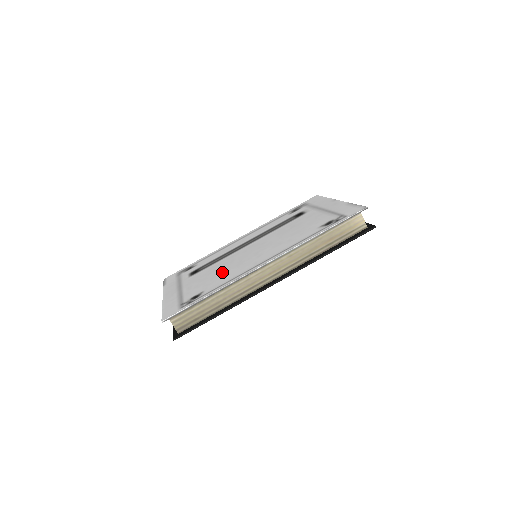
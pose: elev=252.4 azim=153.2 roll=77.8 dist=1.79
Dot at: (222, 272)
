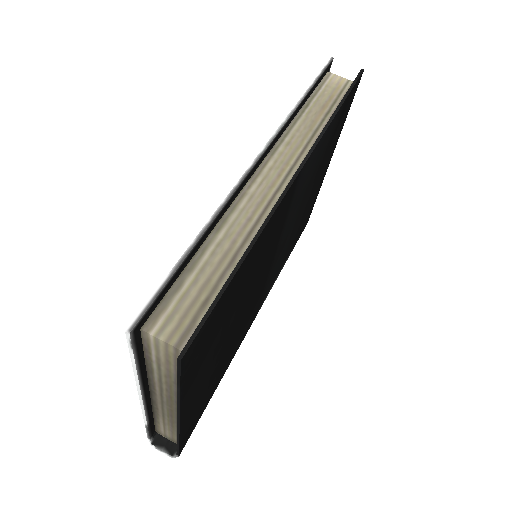
Dot at: occluded
